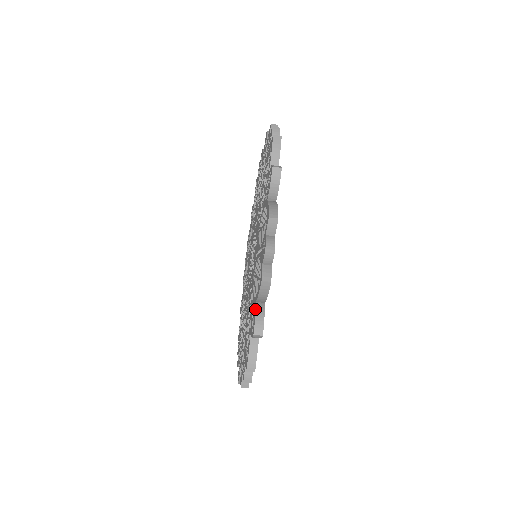
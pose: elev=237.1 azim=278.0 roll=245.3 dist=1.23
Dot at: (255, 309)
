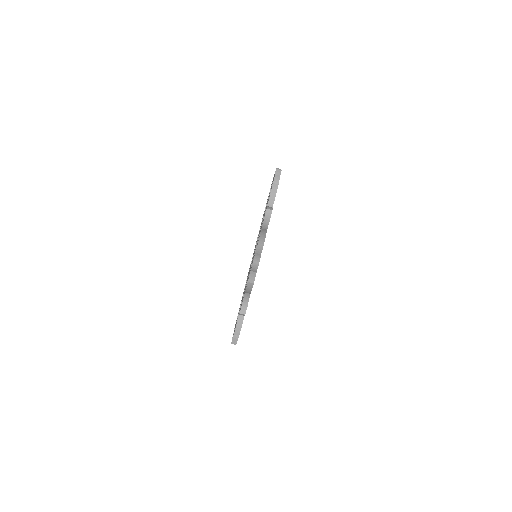
Dot at: (243, 297)
